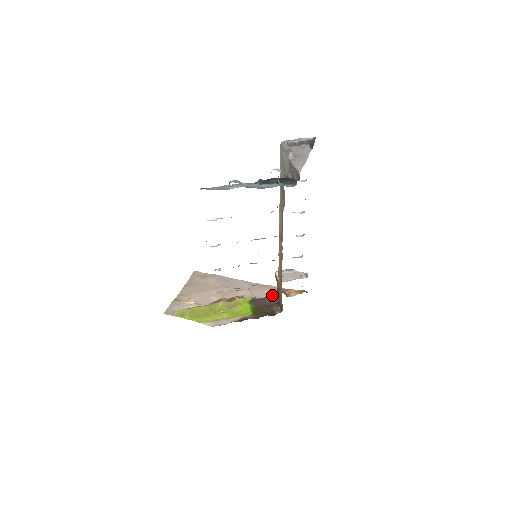
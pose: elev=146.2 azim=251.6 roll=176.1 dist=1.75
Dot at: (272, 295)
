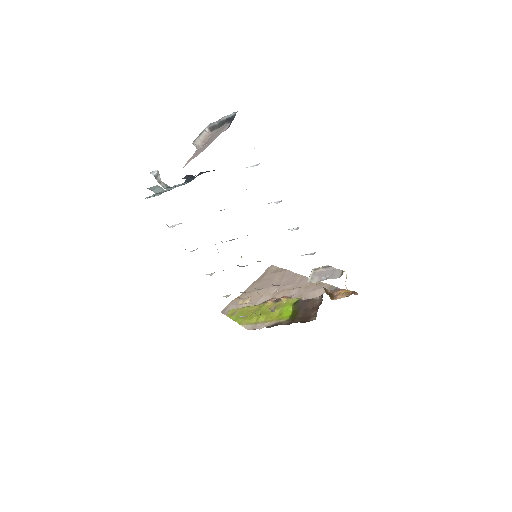
Dot at: (320, 296)
